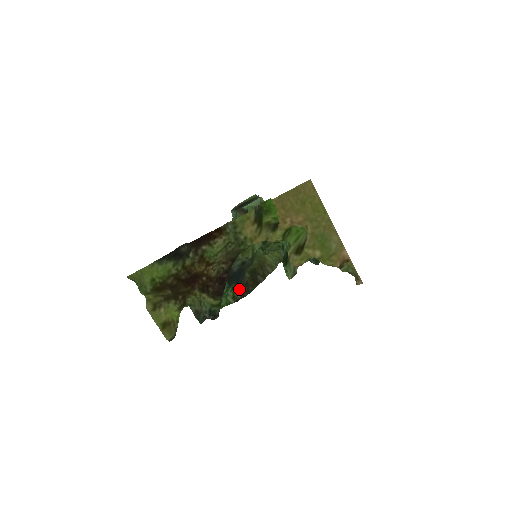
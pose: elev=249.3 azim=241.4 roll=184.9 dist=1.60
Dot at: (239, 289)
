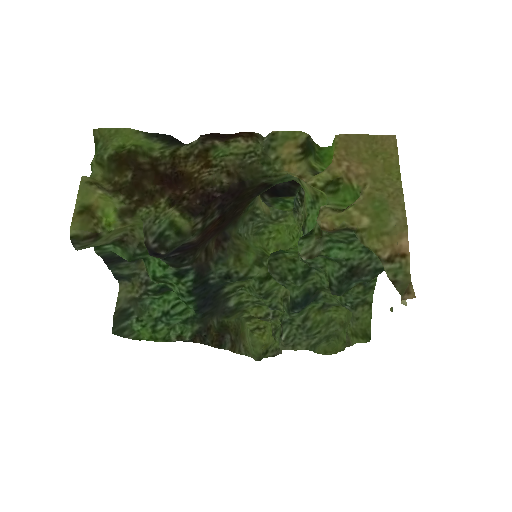
Dot at: (194, 328)
